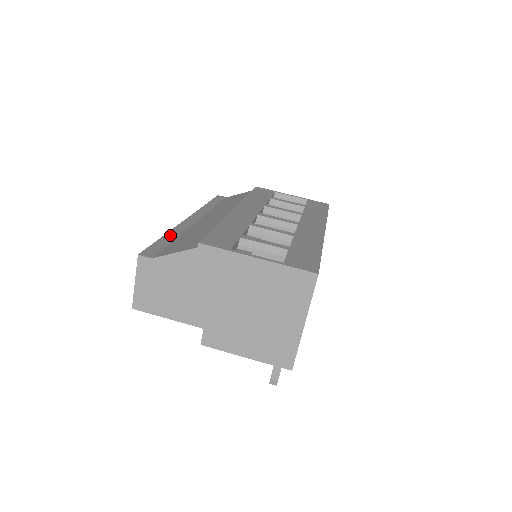
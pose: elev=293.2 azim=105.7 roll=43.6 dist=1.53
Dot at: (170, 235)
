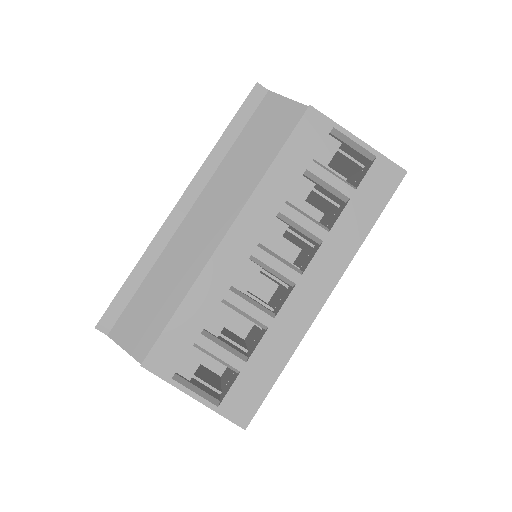
Dot at: (140, 269)
